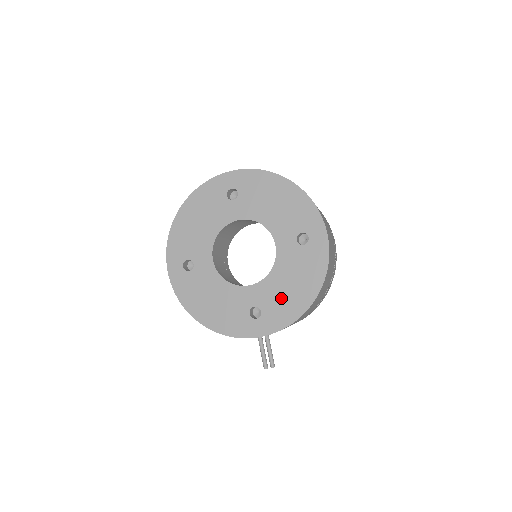
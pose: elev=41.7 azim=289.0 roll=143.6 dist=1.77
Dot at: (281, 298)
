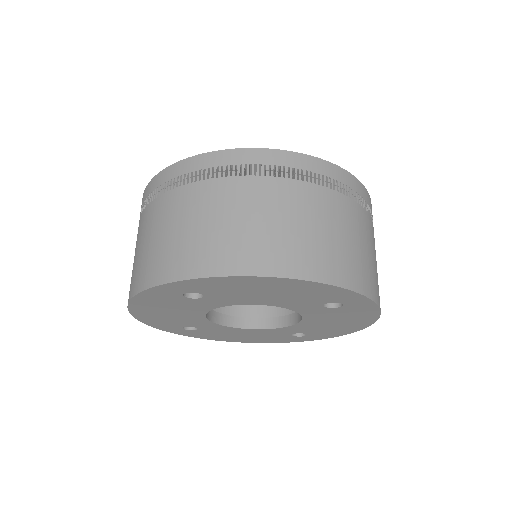
Dot at: (326, 329)
